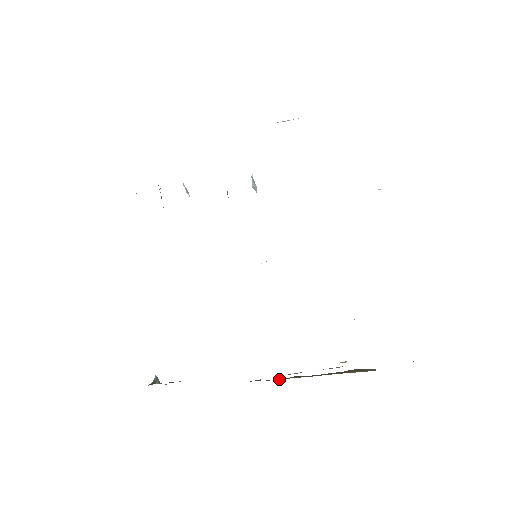
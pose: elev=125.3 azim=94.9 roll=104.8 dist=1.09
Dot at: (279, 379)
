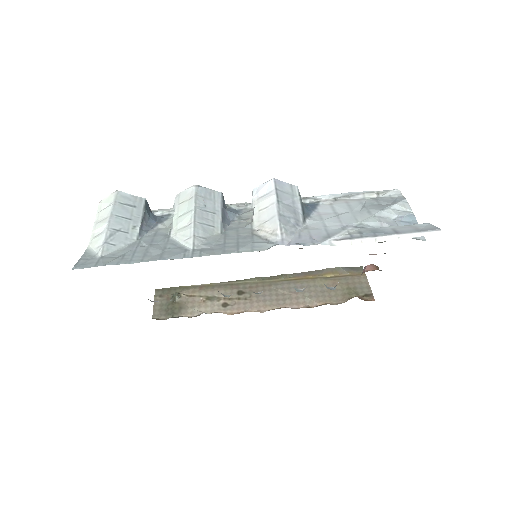
Dot at: (270, 277)
